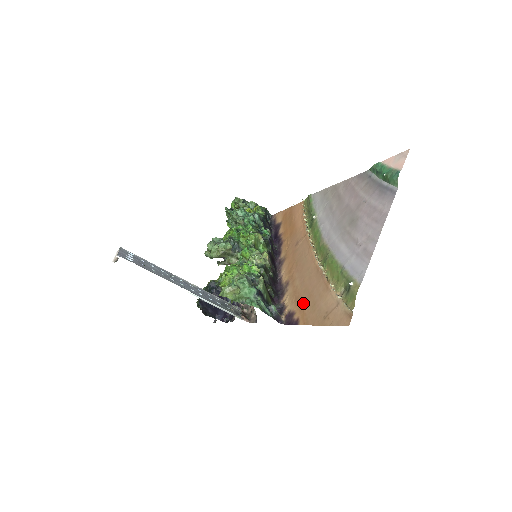
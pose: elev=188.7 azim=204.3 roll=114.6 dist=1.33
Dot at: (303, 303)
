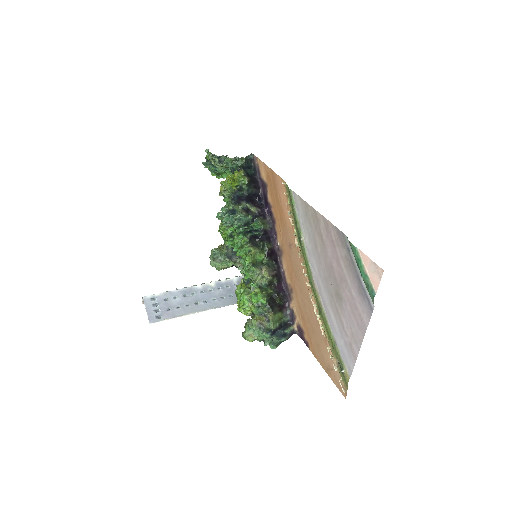
Dot at: (309, 332)
